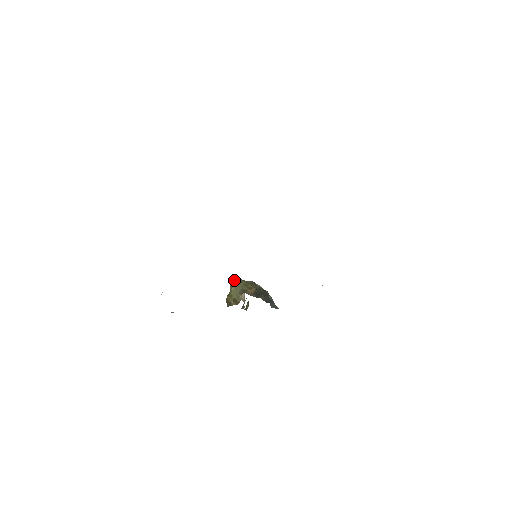
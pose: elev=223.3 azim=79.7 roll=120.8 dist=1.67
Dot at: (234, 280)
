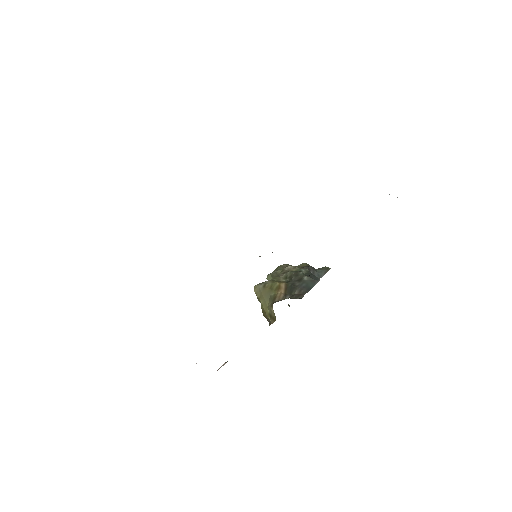
Dot at: (256, 290)
